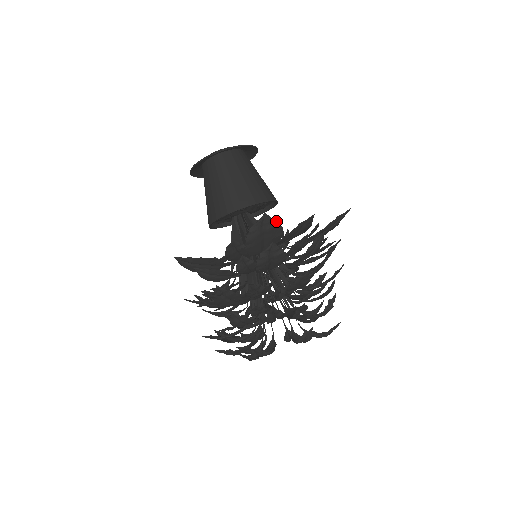
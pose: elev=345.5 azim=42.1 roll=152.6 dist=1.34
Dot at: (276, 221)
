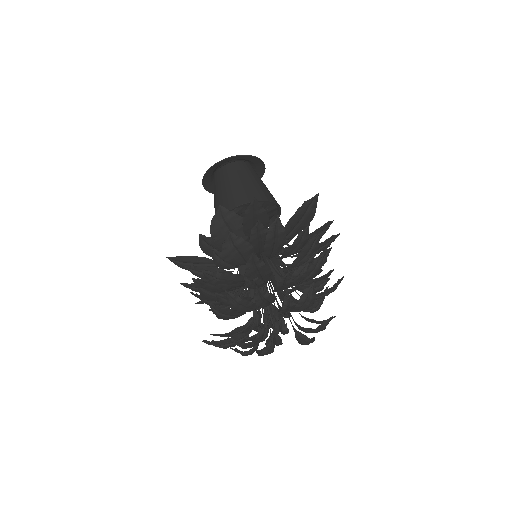
Dot at: (233, 212)
